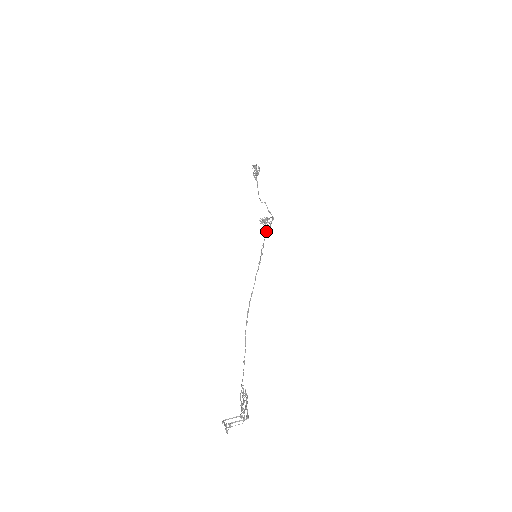
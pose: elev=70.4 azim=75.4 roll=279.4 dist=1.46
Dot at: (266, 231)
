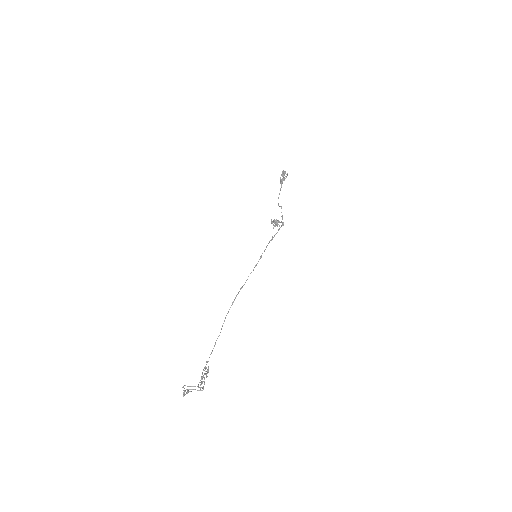
Dot at: (272, 237)
